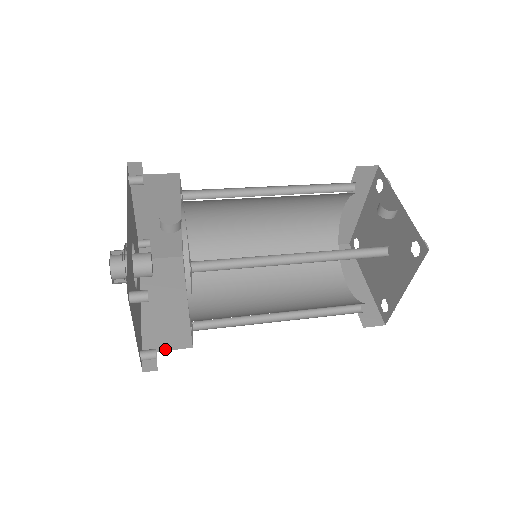
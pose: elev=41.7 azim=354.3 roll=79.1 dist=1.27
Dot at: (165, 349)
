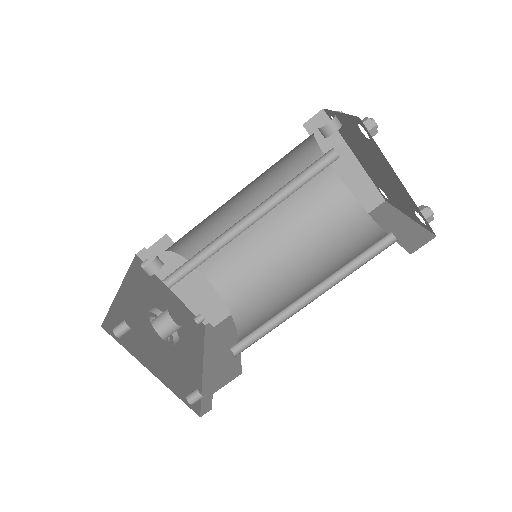
Dot at: (219, 388)
